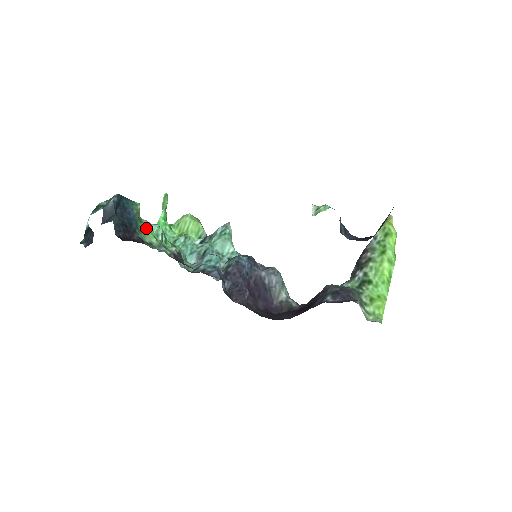
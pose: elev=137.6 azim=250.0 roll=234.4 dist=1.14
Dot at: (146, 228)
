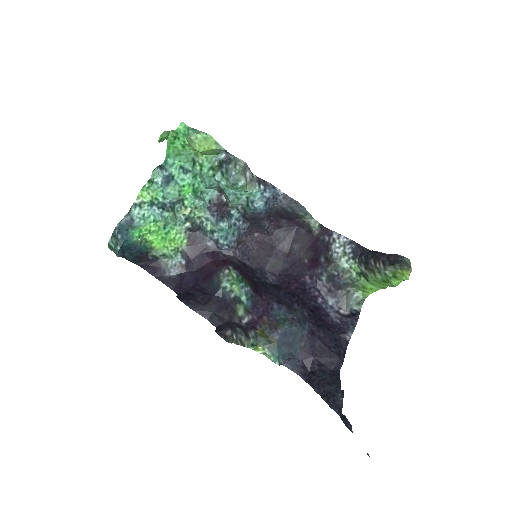
Dot at: (155, 244)
